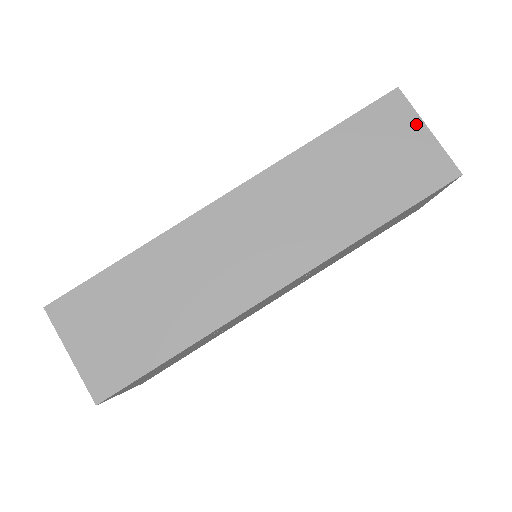
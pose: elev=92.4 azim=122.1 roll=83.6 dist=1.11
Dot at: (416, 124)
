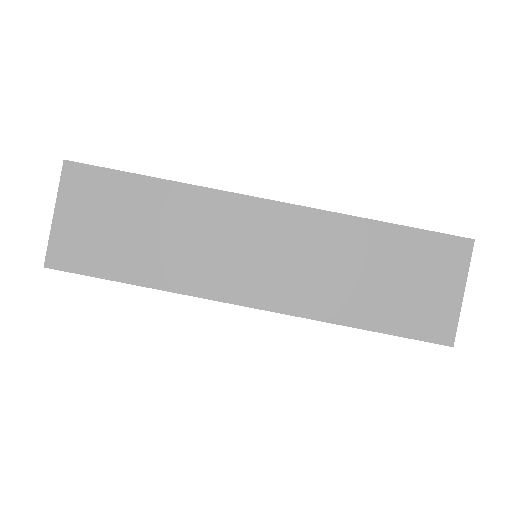
Dot at: (459, 280)
